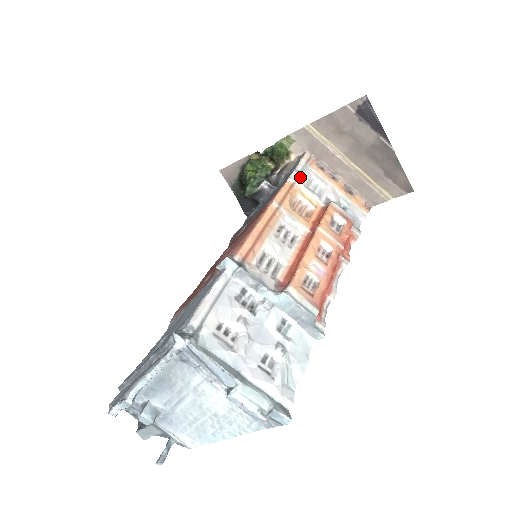
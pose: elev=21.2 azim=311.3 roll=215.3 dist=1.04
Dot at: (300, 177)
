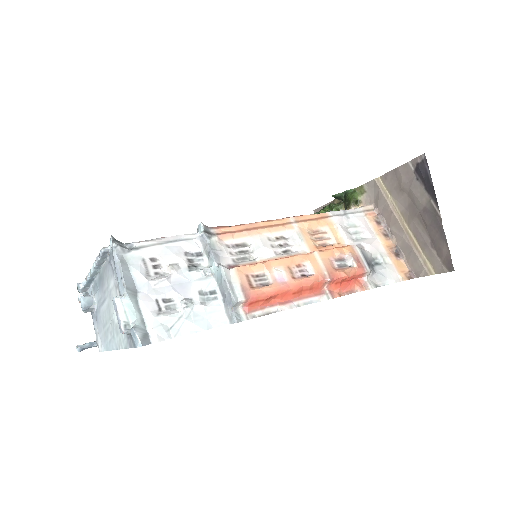
Dot at: (343, 216)
